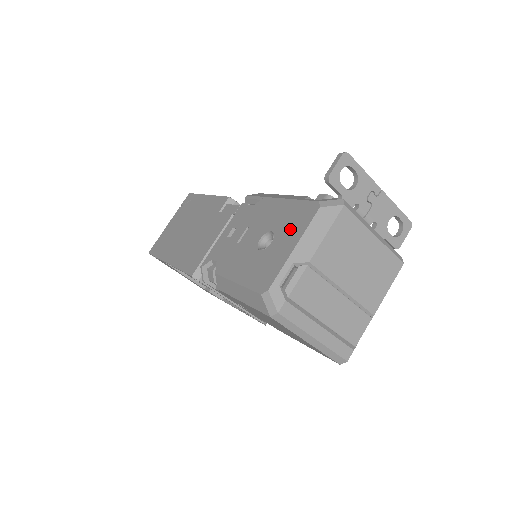
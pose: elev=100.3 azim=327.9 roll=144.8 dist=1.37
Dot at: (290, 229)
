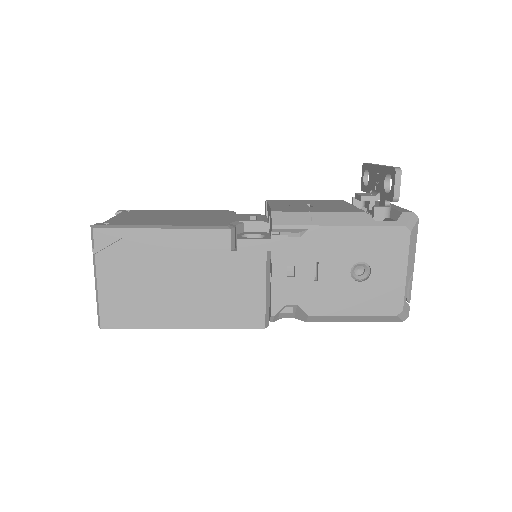
Dot at: (388, 257)
